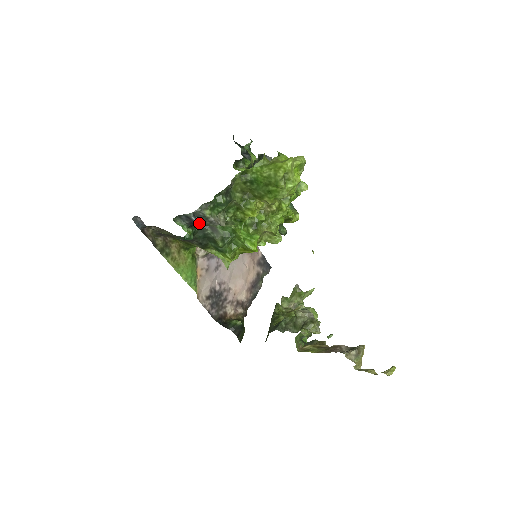
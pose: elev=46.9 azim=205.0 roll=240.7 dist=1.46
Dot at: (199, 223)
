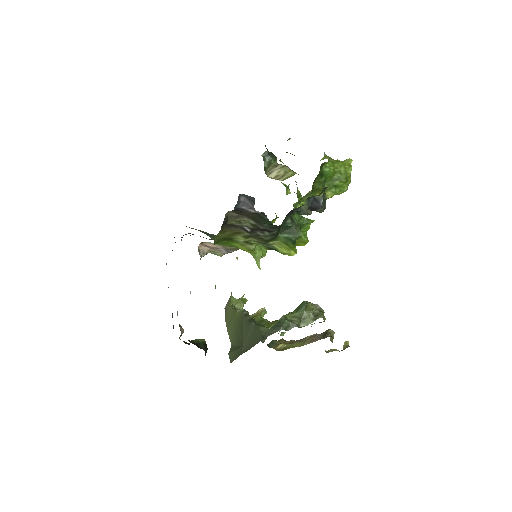
Dot at: (318, 208)
